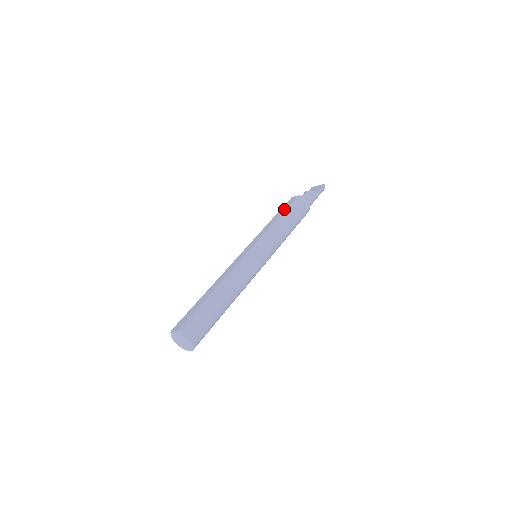
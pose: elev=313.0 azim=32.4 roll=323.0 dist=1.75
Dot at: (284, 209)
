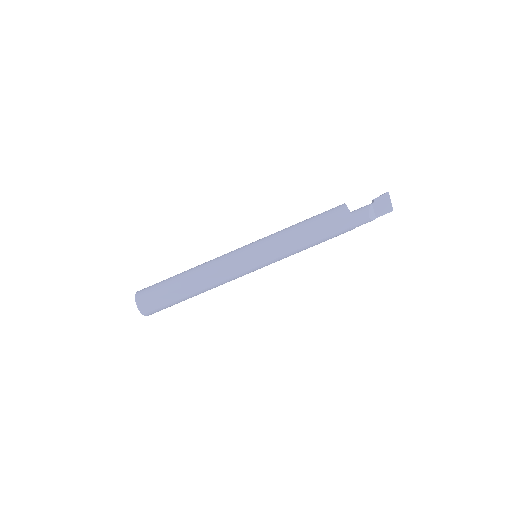
Dot at: (326, 235)
